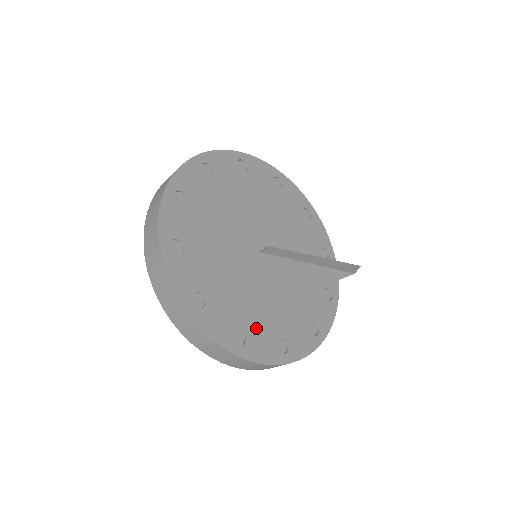
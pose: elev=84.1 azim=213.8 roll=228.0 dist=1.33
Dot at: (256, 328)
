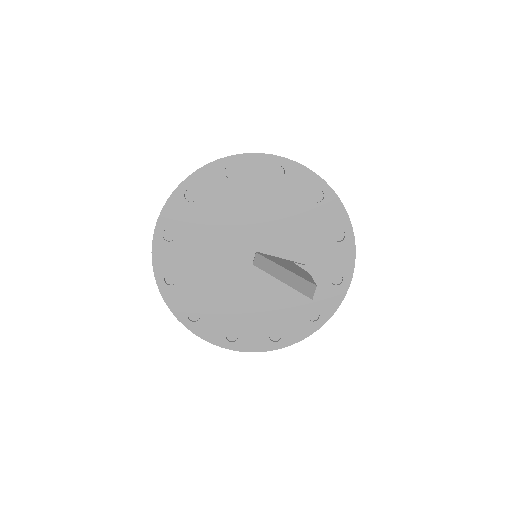
Dot at: (284, 320)
